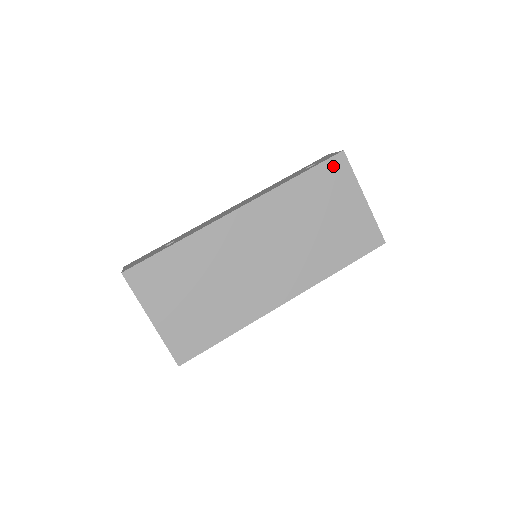
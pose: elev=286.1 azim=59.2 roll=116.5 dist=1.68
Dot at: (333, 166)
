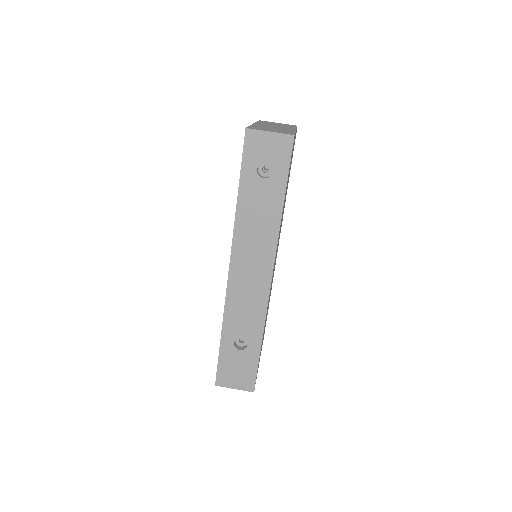
Dot at: (291, 156)
